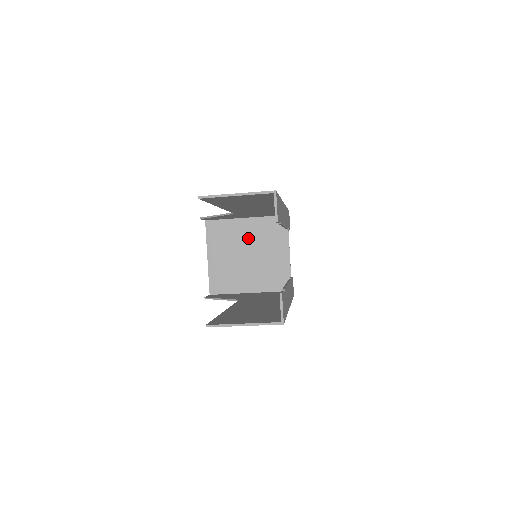
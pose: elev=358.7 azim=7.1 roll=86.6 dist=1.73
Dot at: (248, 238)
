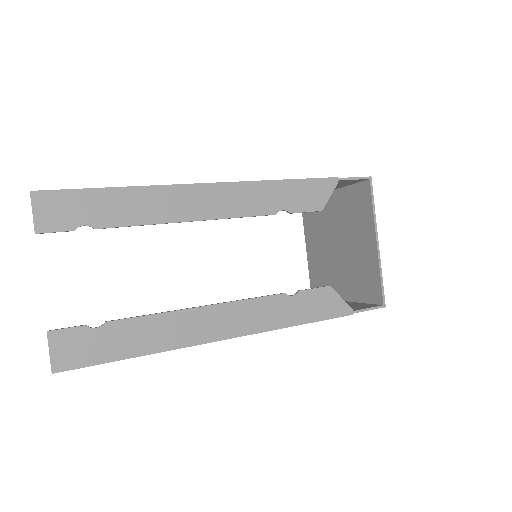
Dot at: (335, 220)
